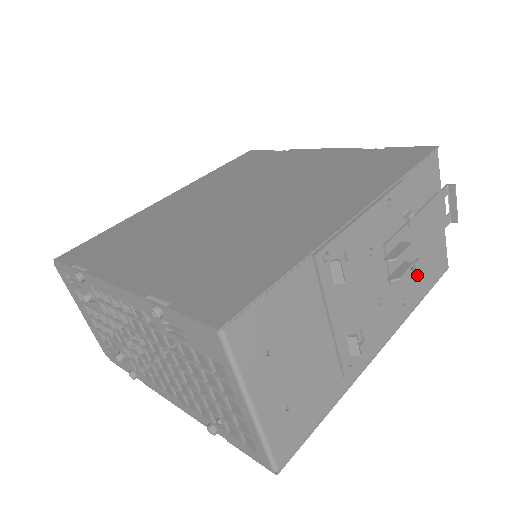
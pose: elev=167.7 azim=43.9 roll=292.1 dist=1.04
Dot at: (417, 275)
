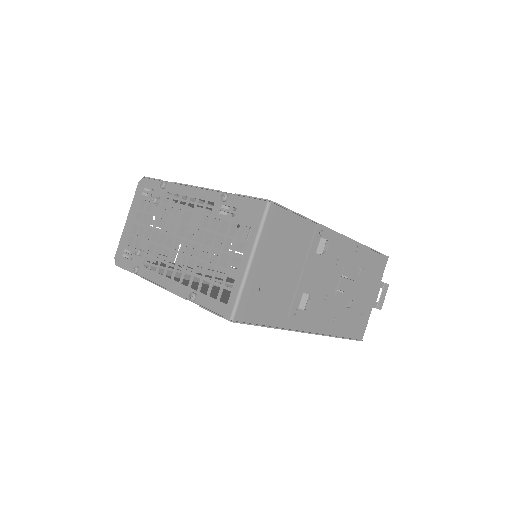
Dot at: (347, 317)
